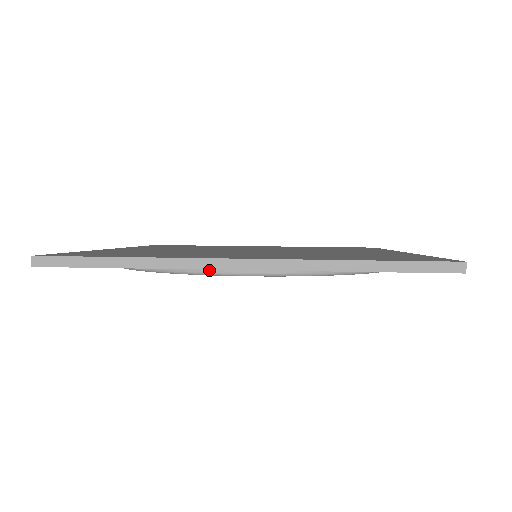
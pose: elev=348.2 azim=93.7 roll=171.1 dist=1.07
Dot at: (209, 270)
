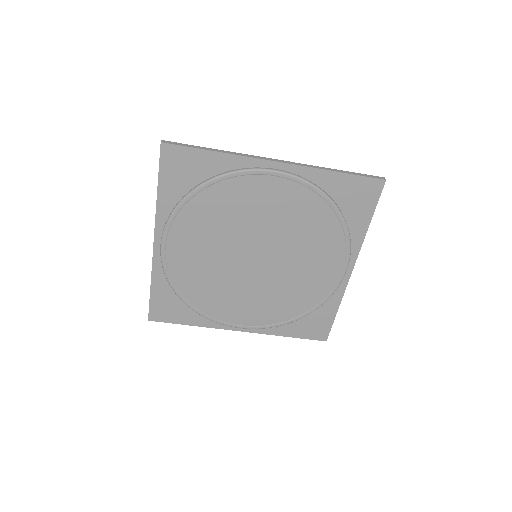
Dot at: (257, 168)
